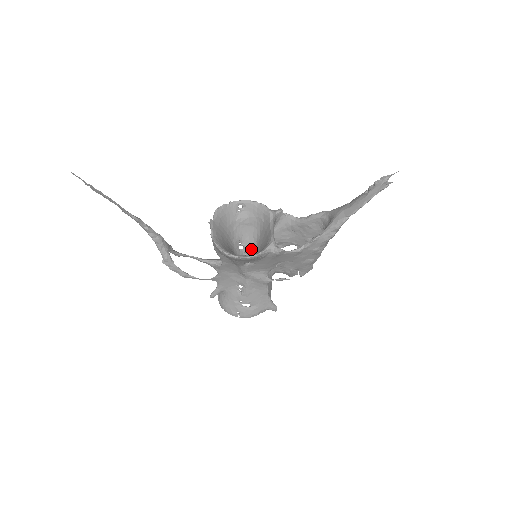
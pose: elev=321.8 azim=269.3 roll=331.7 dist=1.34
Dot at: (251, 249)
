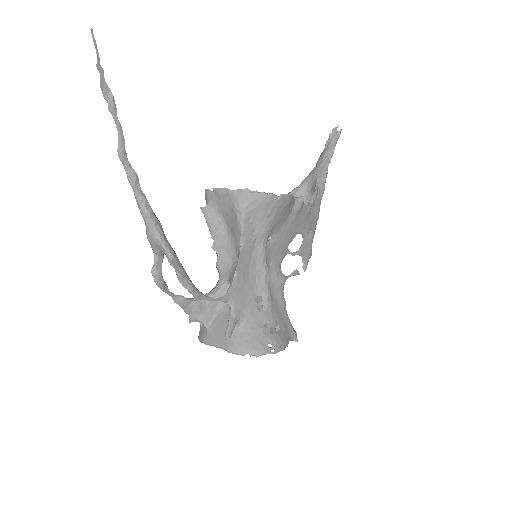
Dot at: occluded
